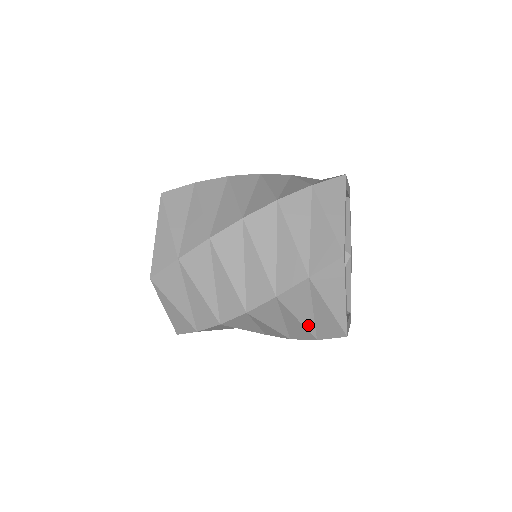
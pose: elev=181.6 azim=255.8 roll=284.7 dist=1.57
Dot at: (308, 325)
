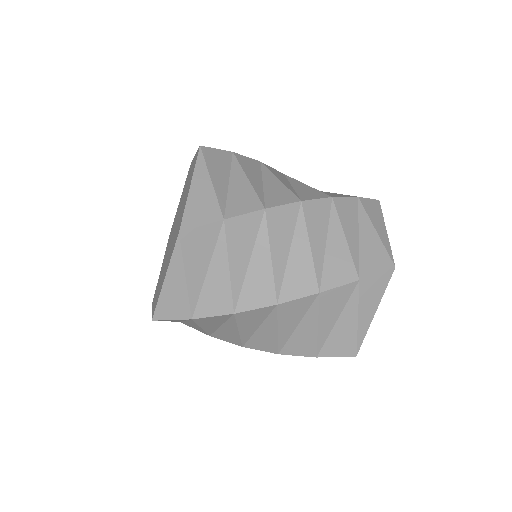
Dot at: (321, 337)
